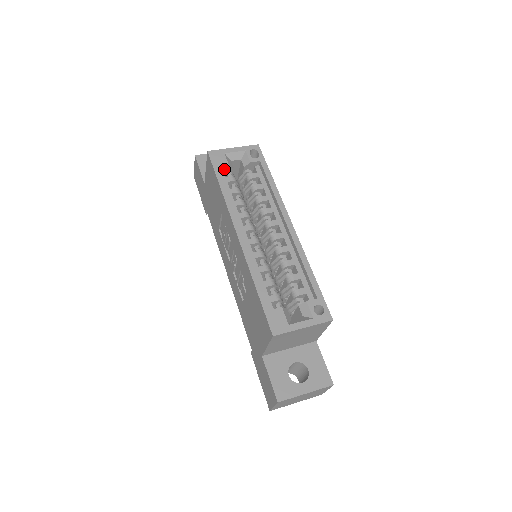
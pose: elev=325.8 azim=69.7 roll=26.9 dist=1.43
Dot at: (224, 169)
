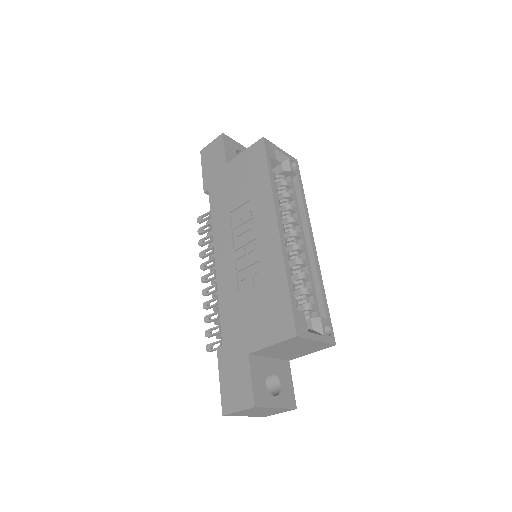
Dot at: occluded
